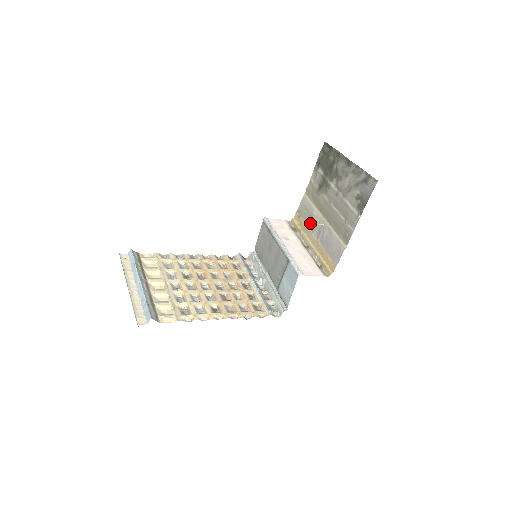
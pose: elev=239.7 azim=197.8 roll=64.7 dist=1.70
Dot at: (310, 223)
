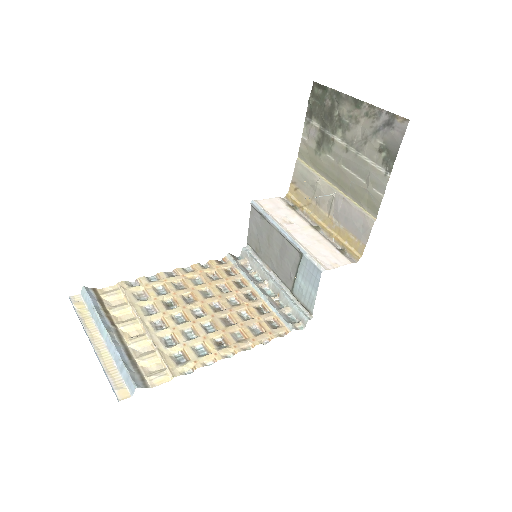
Dot at: occluded
